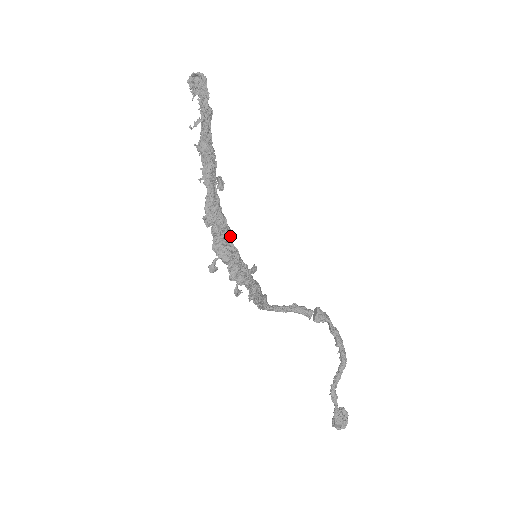
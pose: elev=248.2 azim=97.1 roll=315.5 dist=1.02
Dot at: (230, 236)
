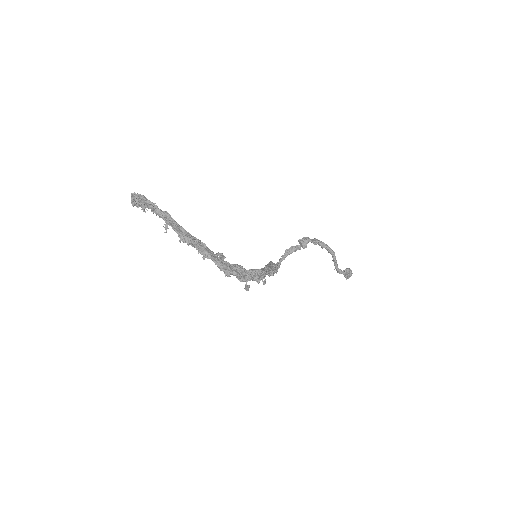
Dot at: (244, 269)
